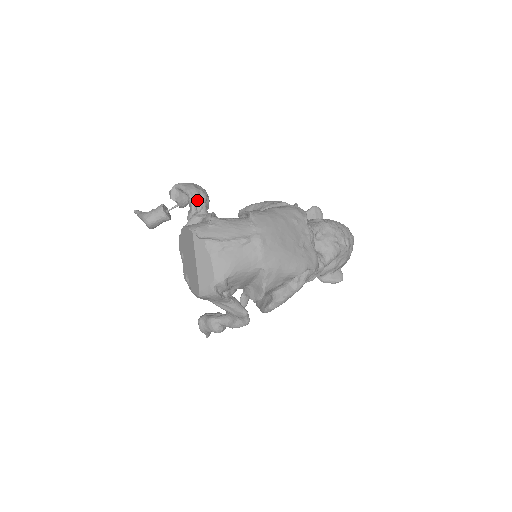
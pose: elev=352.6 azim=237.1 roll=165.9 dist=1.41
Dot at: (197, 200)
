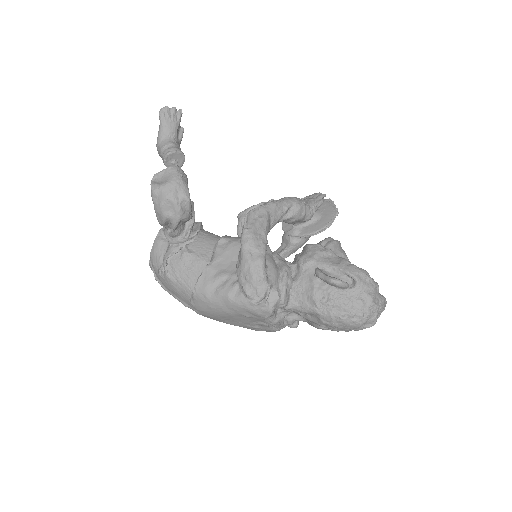
Dot at: (166, 224)
